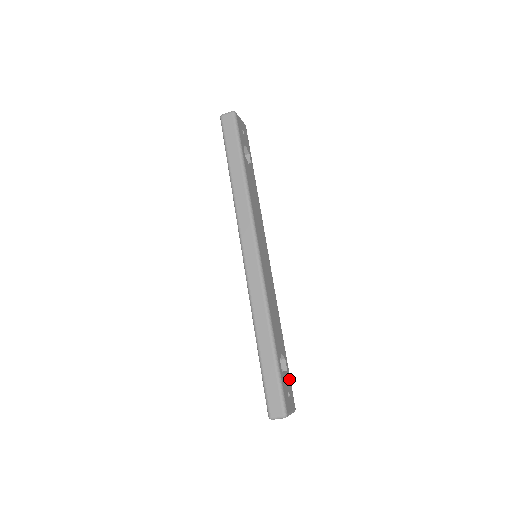
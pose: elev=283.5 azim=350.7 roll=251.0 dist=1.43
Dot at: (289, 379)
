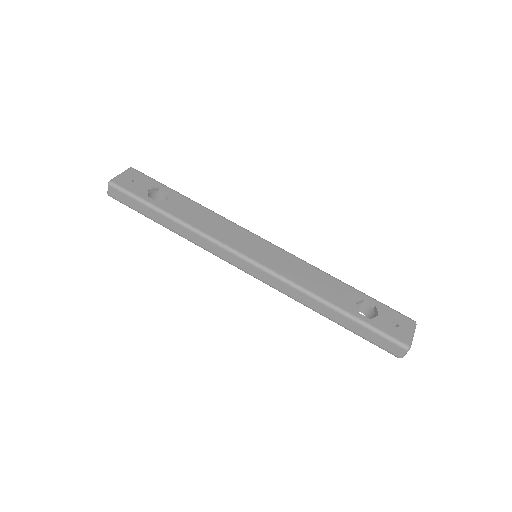
Dot at: (385, 309)
